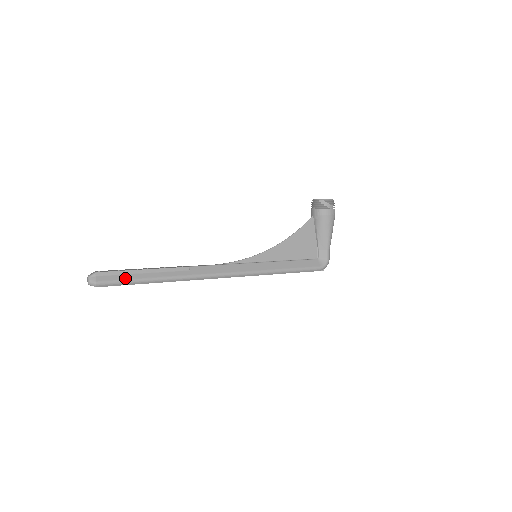
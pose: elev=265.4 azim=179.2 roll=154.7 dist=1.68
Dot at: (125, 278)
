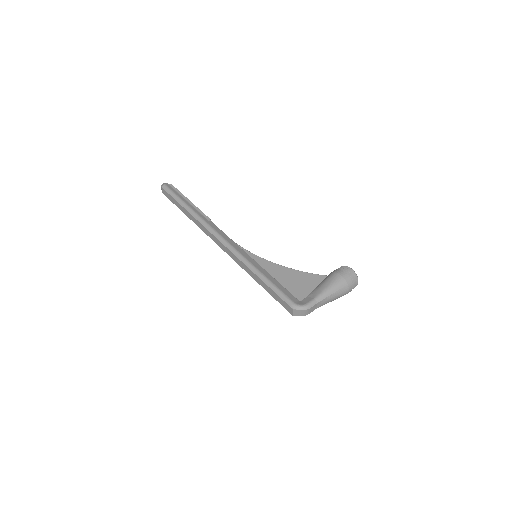
Dot at: (177, 194)
